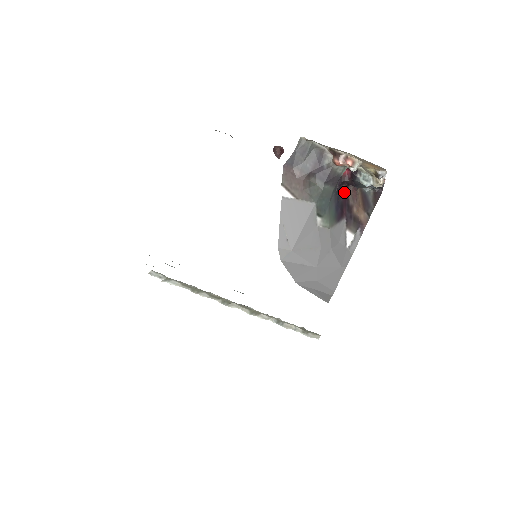
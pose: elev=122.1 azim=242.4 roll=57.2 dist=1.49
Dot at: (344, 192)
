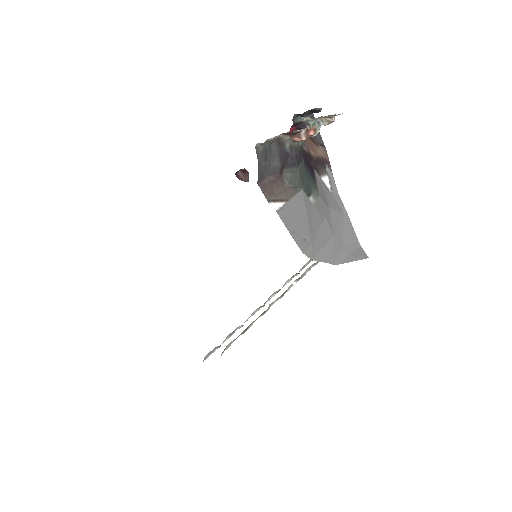
Dot at: occluded
